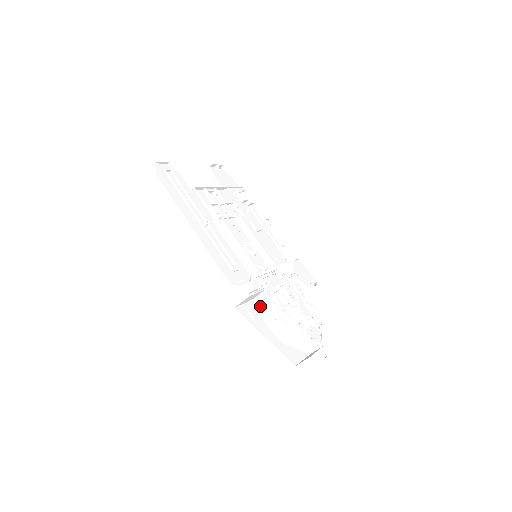
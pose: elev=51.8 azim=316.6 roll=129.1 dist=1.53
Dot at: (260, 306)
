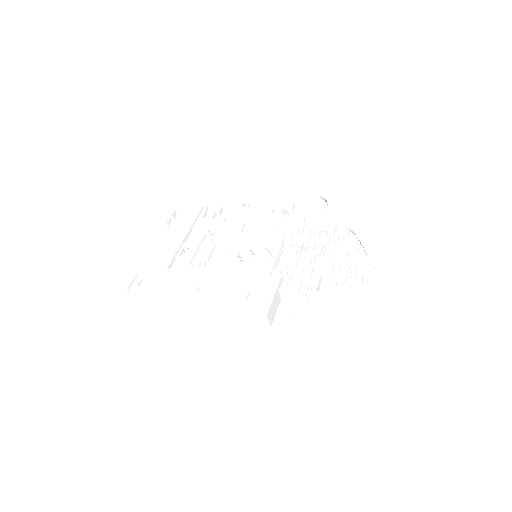
Dot at: (289, 300)
